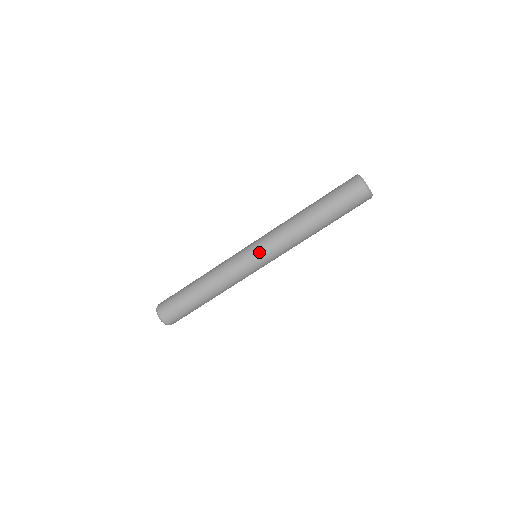
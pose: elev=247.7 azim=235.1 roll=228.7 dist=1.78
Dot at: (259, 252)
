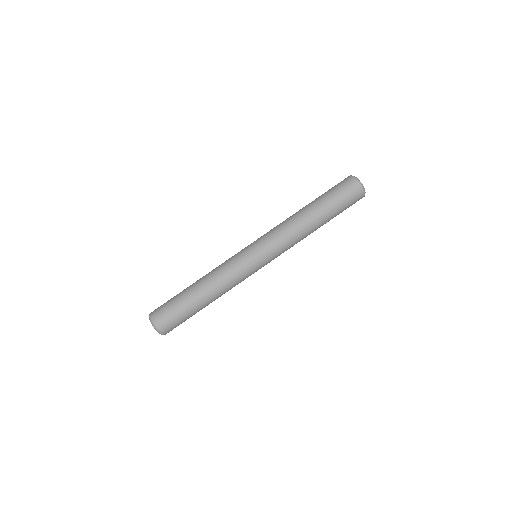
Dot at: (255, 241)
